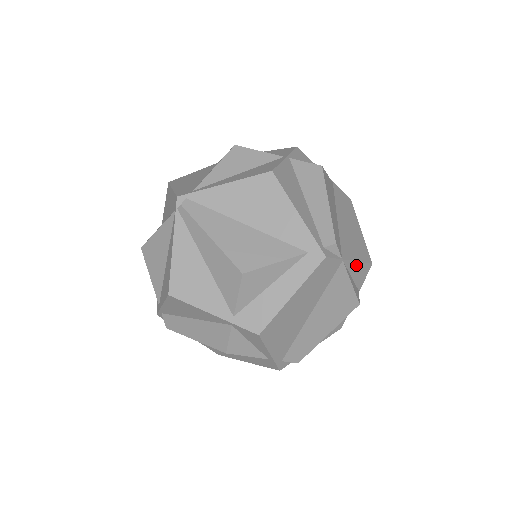
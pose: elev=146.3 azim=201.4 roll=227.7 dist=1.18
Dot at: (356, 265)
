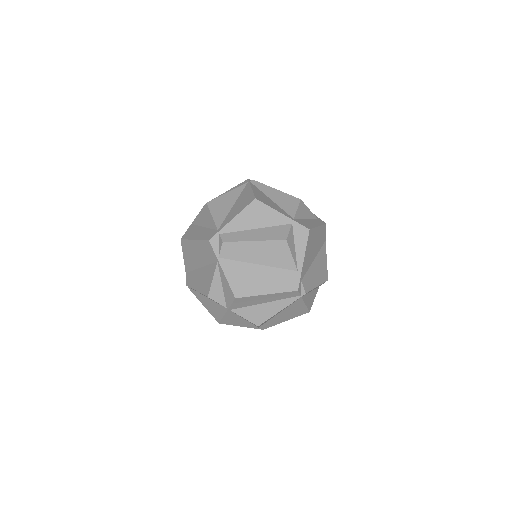
Dot at: occluded
